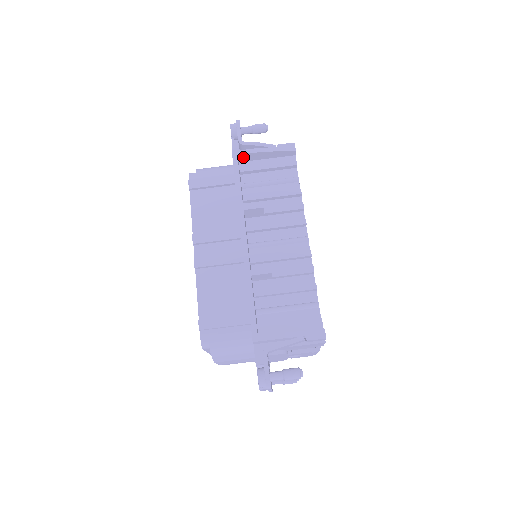
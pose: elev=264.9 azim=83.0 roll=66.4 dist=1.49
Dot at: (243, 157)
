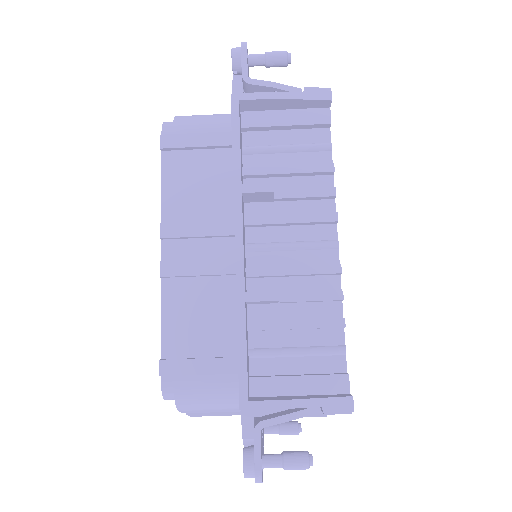
Dot at: (248, 104)
